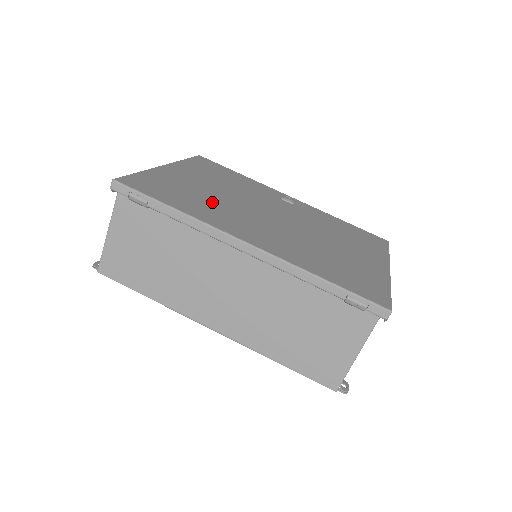
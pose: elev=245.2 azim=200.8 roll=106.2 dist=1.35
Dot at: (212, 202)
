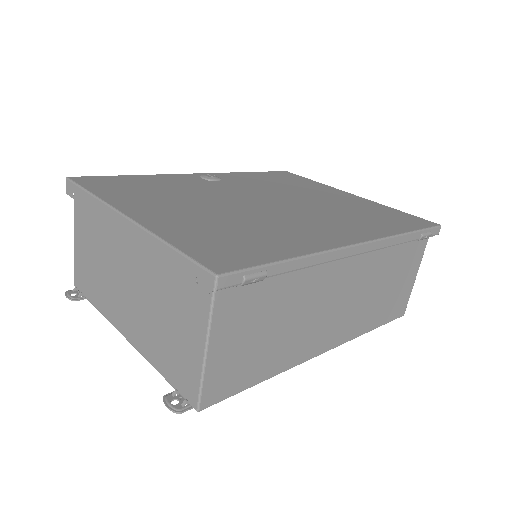
Dot at: (254, 225)
